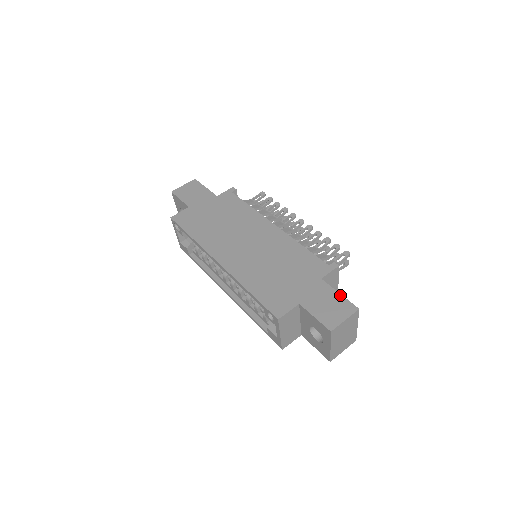
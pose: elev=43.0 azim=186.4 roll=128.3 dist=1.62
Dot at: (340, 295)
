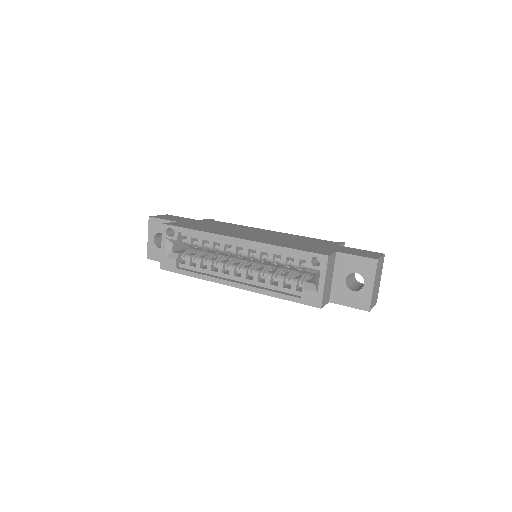
Dot at: (363, 250)
